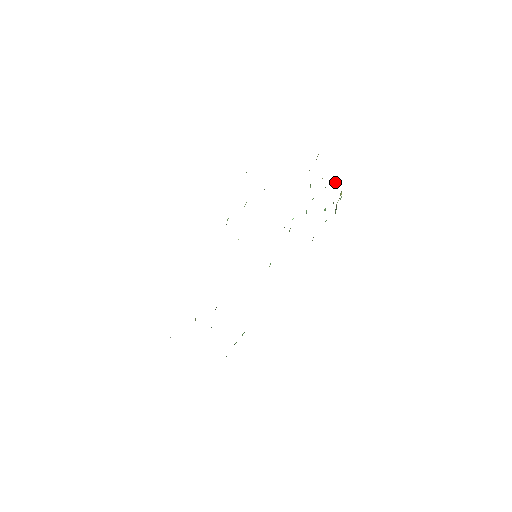
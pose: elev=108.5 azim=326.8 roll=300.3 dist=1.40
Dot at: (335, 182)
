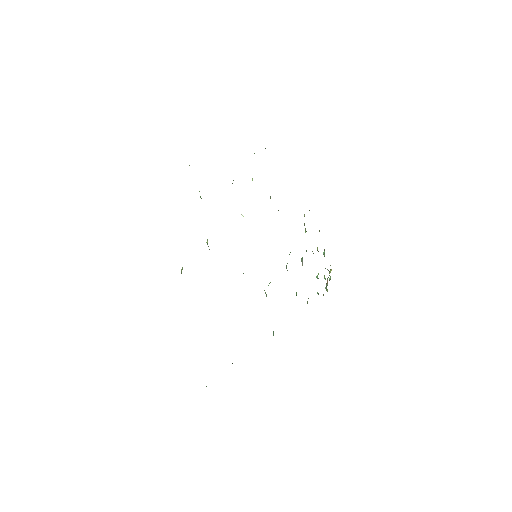
Dot at: occluded
